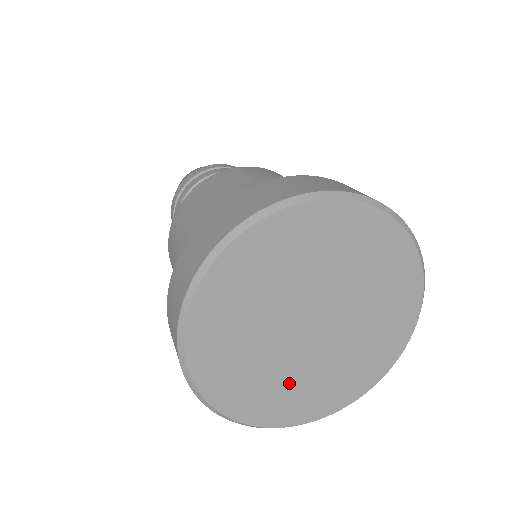
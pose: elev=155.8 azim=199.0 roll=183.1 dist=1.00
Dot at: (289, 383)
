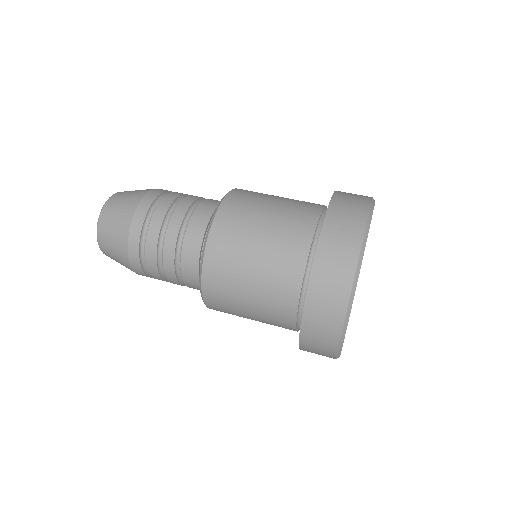
Dot at: occluded
